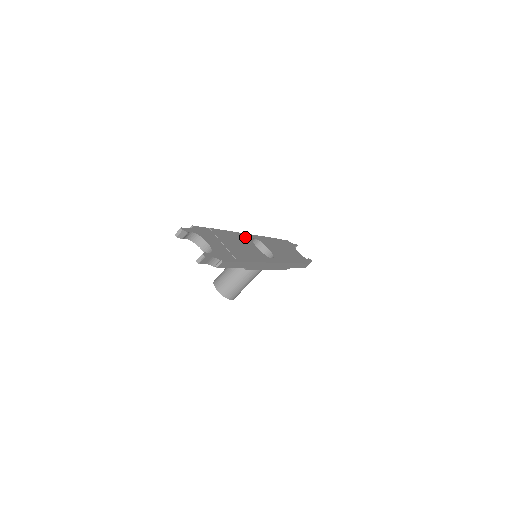
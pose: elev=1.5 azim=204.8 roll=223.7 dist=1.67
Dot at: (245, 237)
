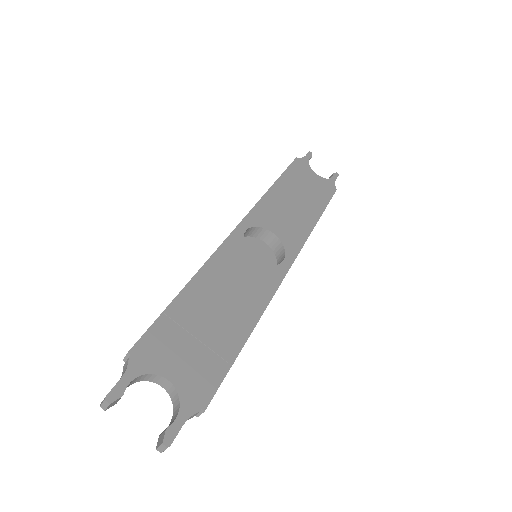
Dot at: (230, 250)
